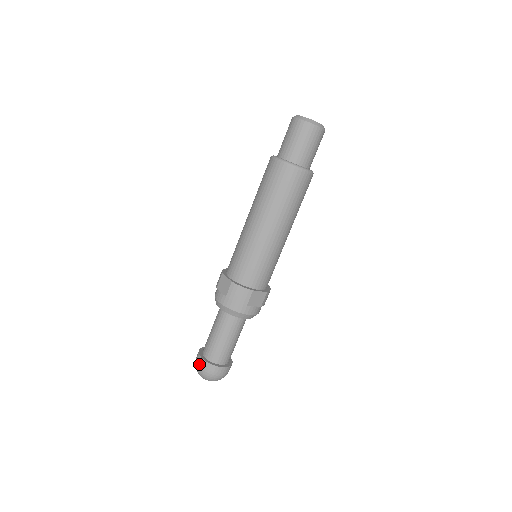
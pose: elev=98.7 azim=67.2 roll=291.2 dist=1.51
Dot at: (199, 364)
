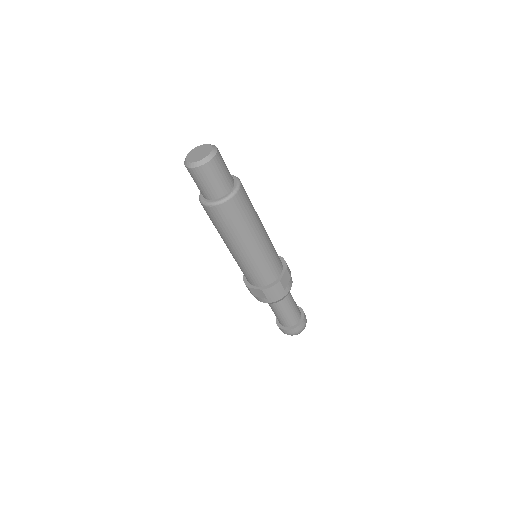
Dot at: (287, 333)
